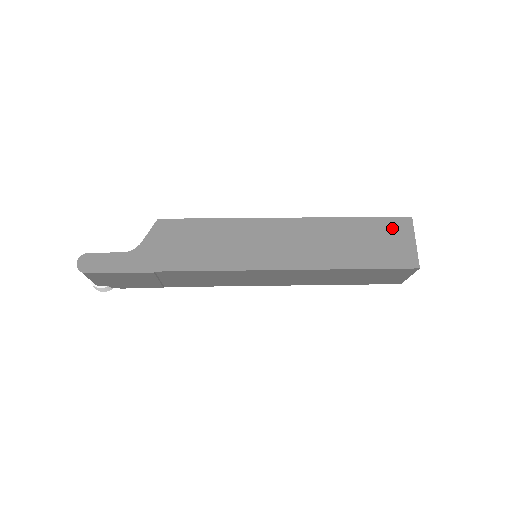
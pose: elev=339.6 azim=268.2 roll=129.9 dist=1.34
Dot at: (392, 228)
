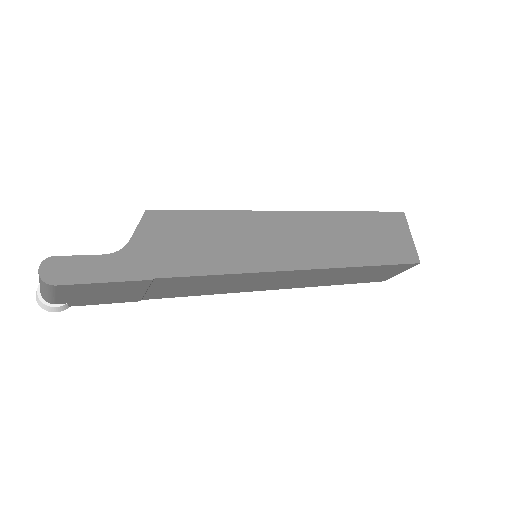
Dot at: (390, 223)
